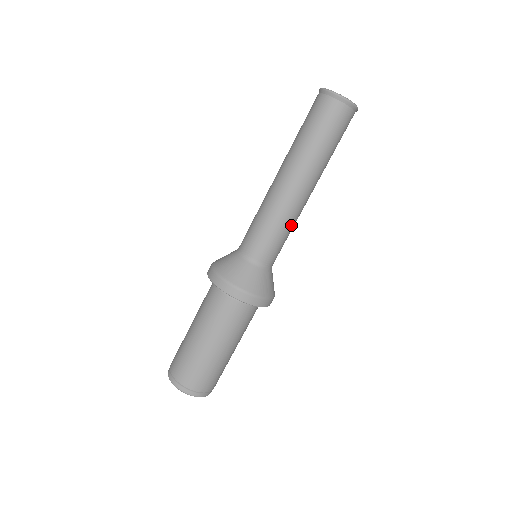
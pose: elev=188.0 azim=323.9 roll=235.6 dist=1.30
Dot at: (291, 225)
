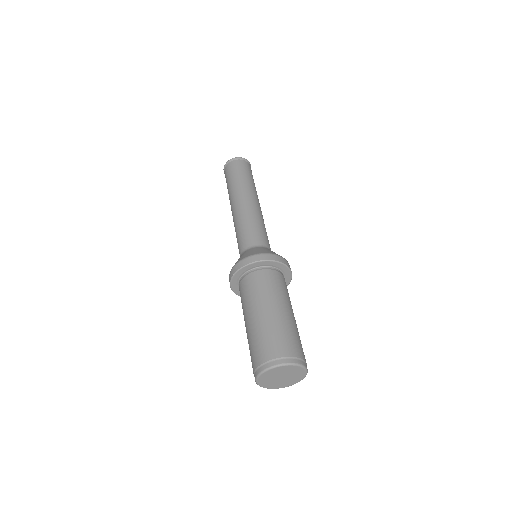
Dot at: occluded
